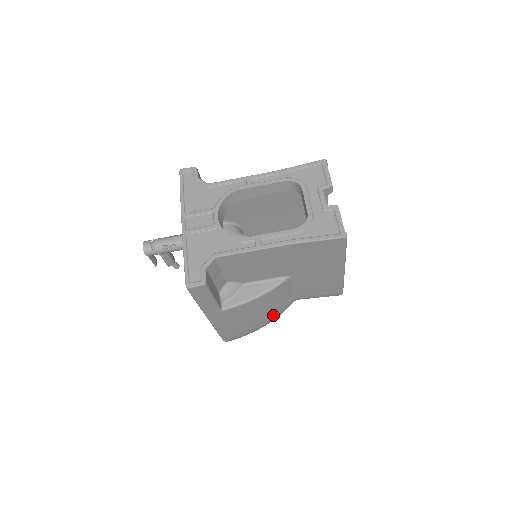
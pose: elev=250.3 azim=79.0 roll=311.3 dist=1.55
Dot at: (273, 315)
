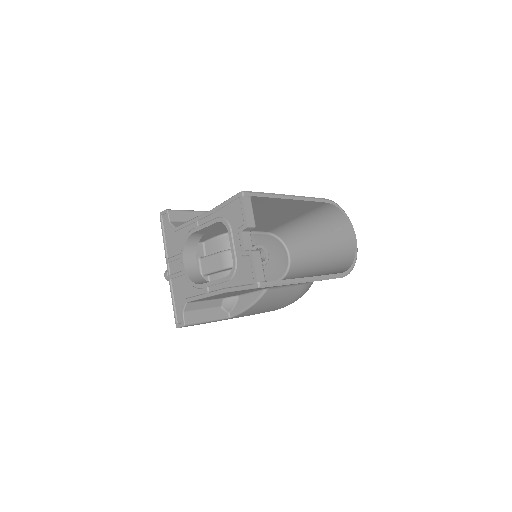
Dot at: (293, 297)
